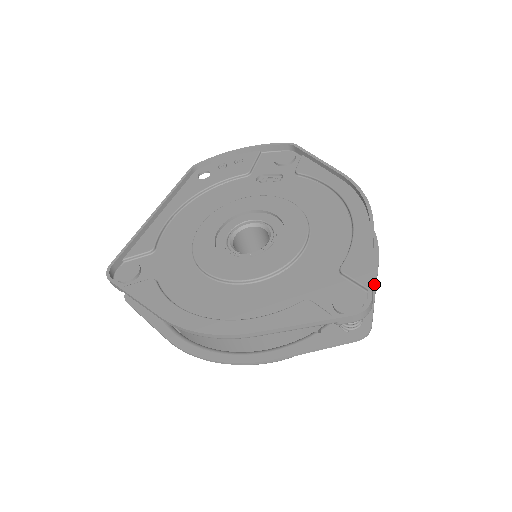
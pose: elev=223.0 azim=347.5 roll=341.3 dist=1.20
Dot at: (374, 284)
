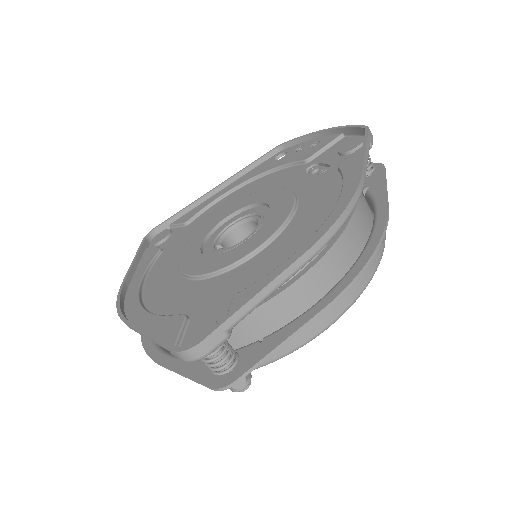
Dot at: (288, 334)
